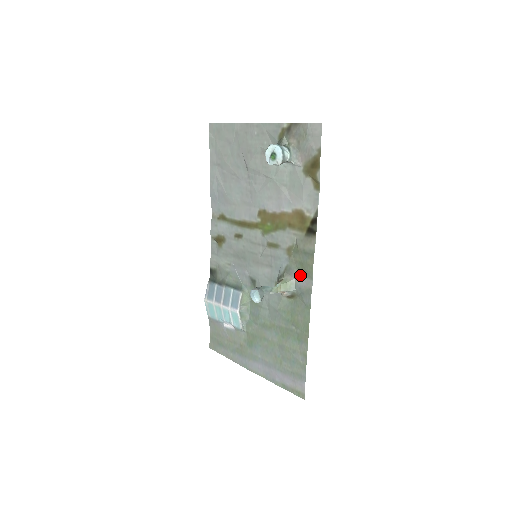
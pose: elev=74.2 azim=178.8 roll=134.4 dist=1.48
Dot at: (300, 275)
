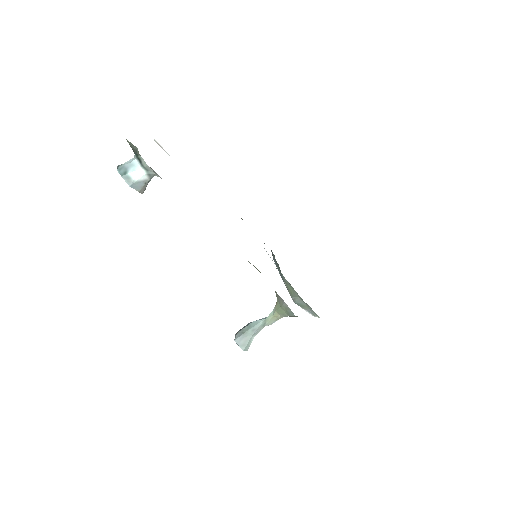
Dot at: occluded
